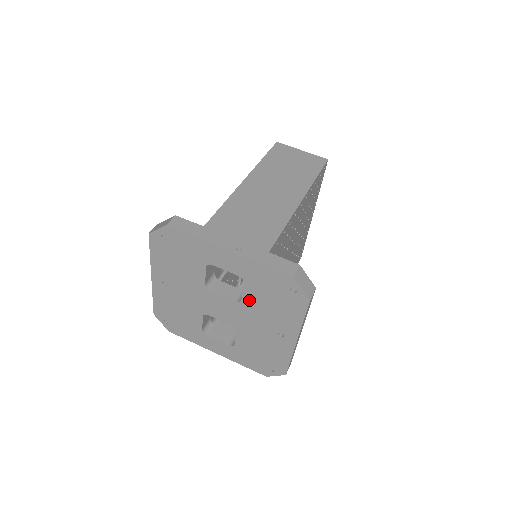
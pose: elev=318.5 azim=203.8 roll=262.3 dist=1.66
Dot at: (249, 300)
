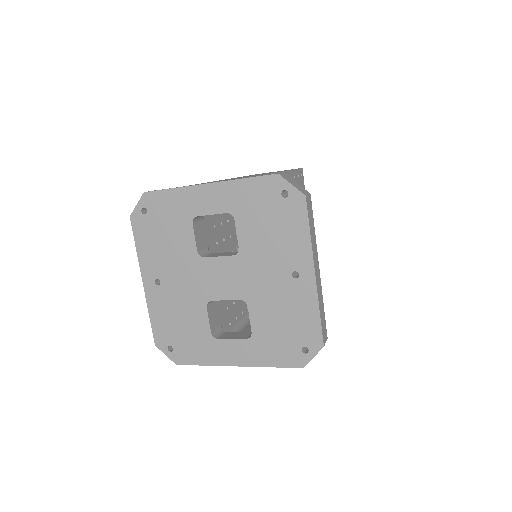
Dot at: (246, 243)
